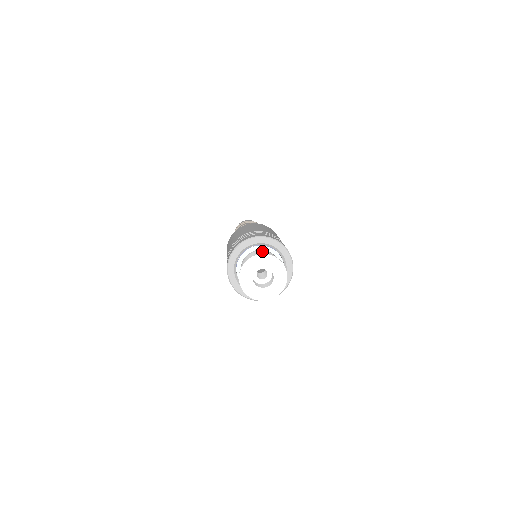
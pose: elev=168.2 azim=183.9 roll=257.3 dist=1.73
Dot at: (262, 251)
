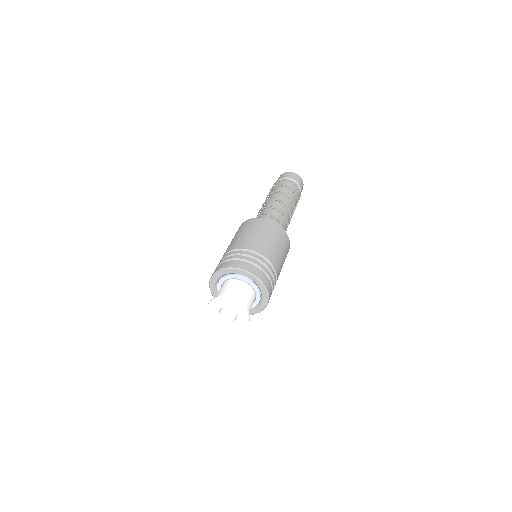
Dot at: (228, 281)
